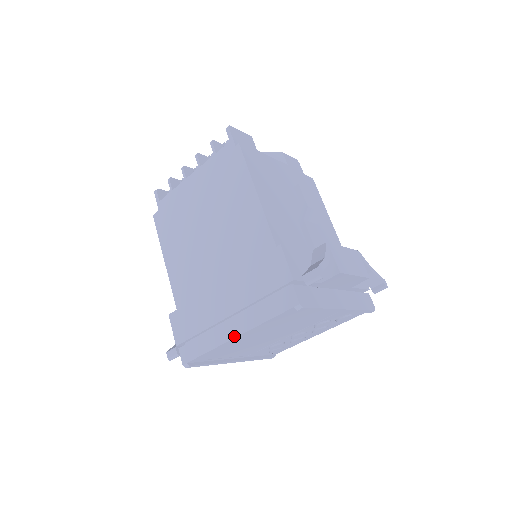
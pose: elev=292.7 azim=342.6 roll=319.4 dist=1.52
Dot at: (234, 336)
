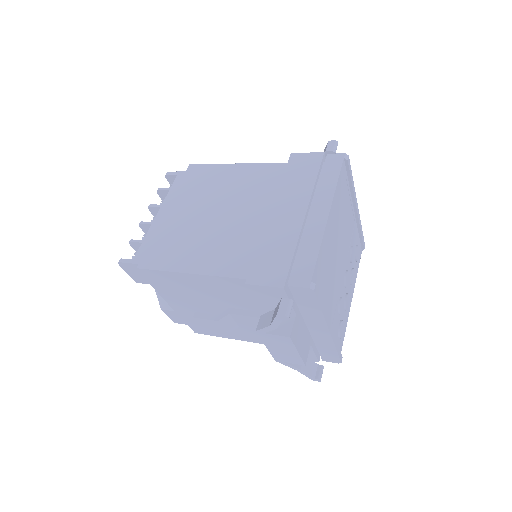
Dot at: (327, 214)
